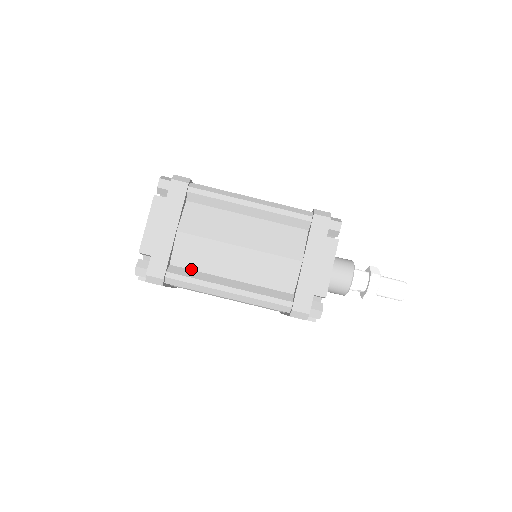
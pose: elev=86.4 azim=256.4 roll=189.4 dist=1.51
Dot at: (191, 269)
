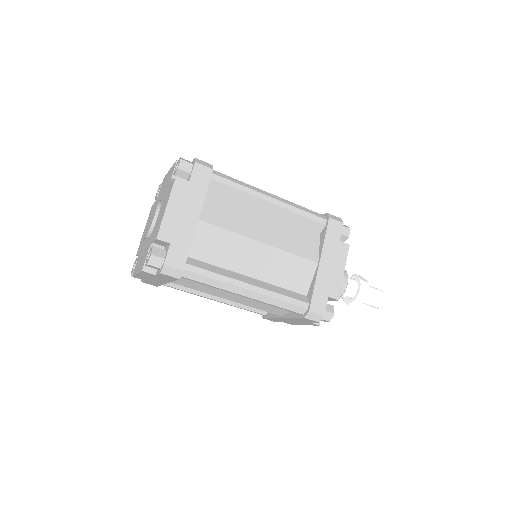
Dot at: (208, 263)
